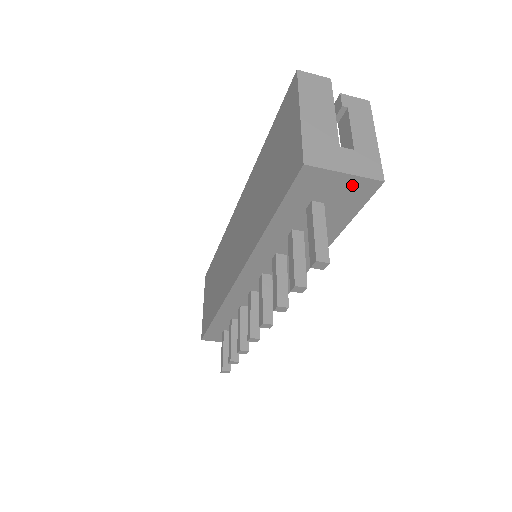
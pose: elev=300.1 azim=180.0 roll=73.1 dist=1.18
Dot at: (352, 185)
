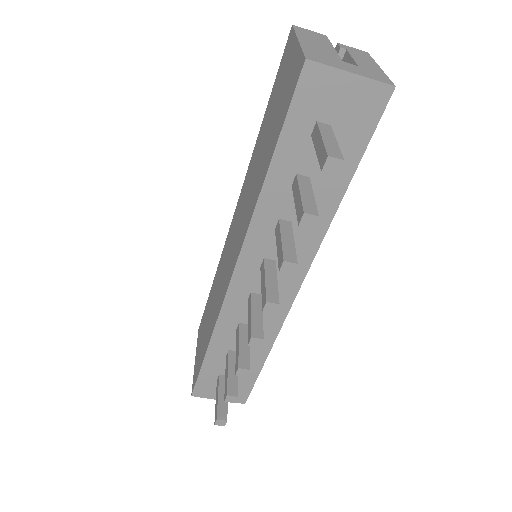
Dot at: (360, 93)
